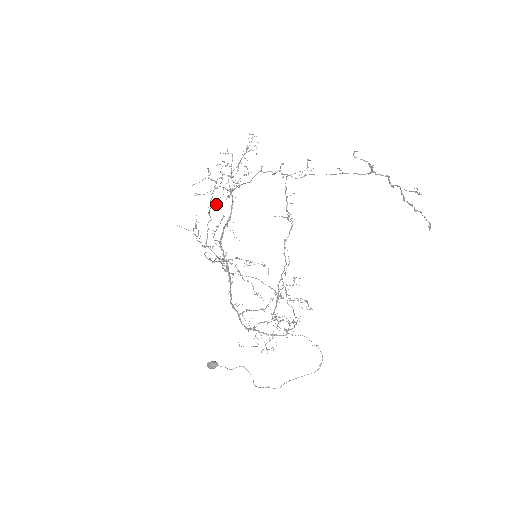
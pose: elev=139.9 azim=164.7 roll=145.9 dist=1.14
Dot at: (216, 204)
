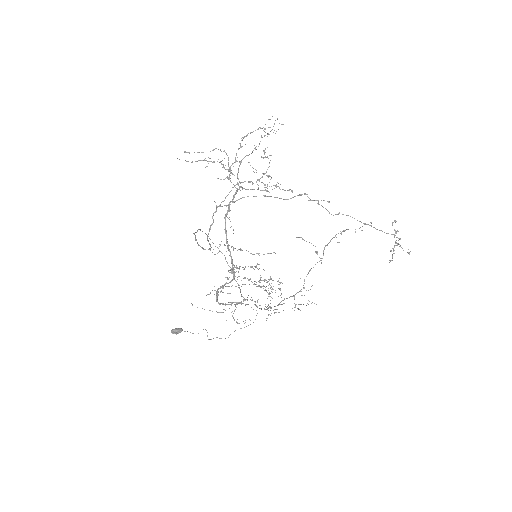
Dot at: occluded
